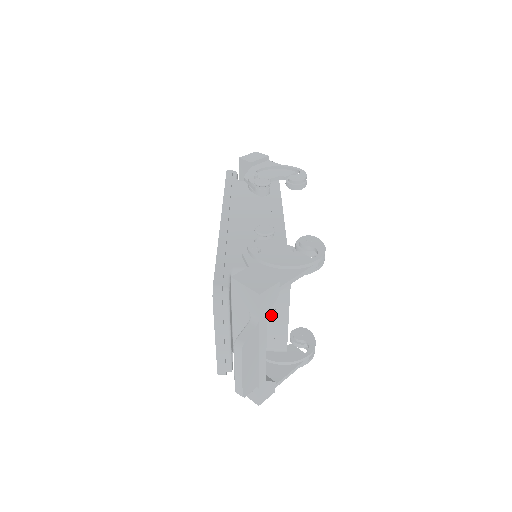
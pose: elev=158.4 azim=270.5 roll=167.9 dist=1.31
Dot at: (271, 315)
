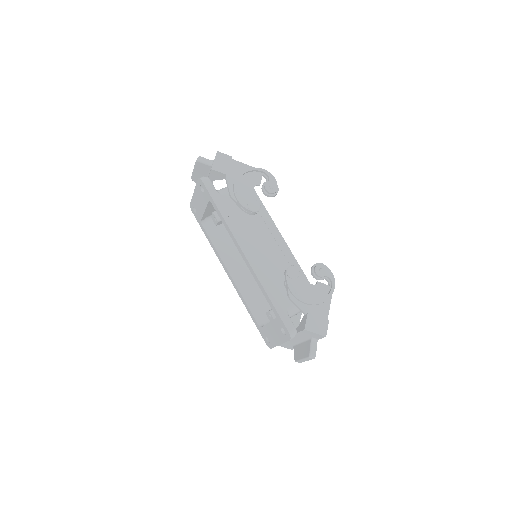
Dot at: occluded
